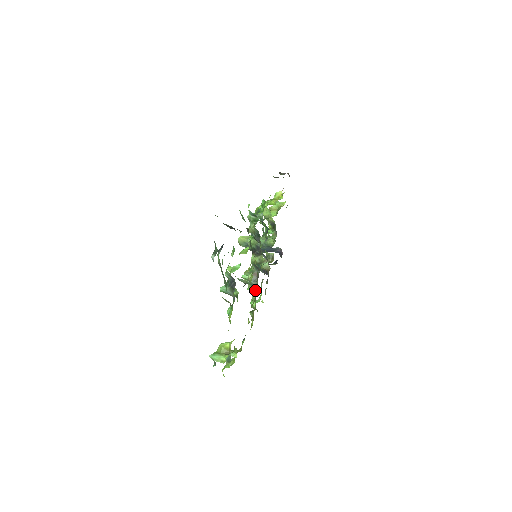
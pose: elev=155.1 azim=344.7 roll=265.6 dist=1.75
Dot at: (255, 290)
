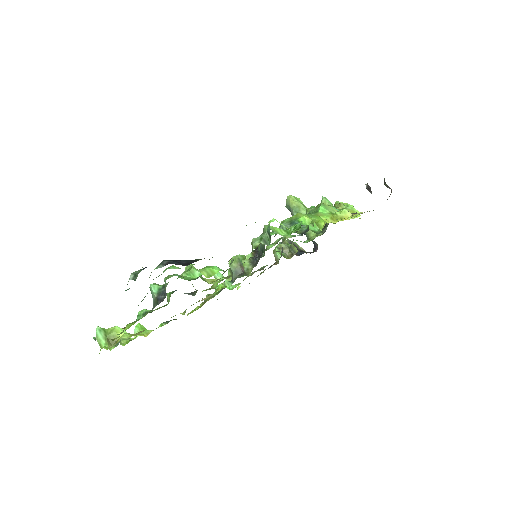
Dot at: (225, 285)
